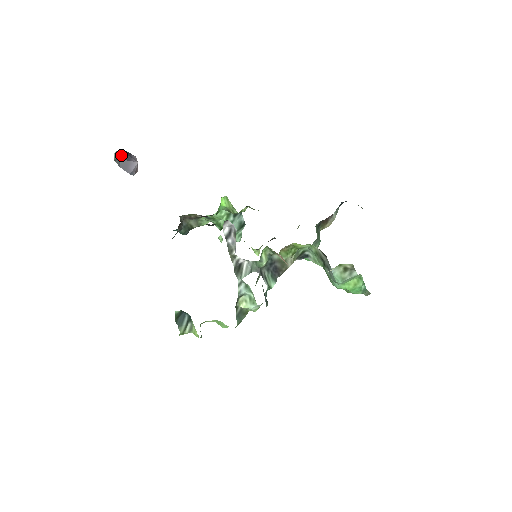
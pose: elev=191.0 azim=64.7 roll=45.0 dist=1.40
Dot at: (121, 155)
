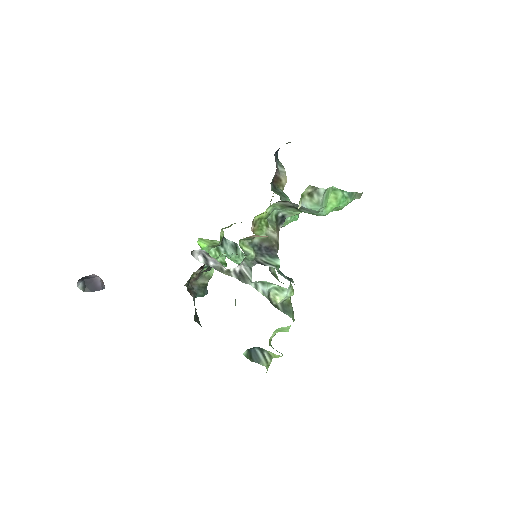
Dot at: (84, 283)
